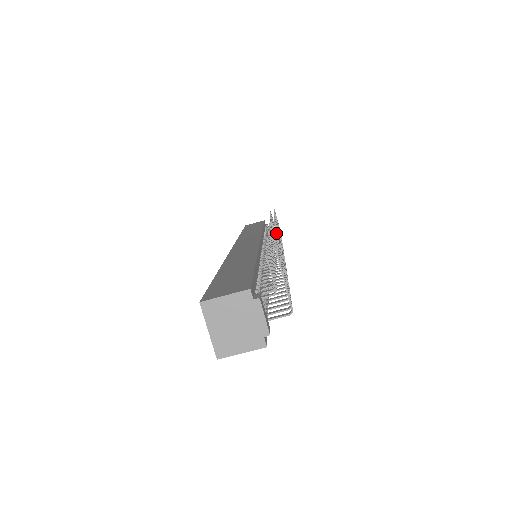
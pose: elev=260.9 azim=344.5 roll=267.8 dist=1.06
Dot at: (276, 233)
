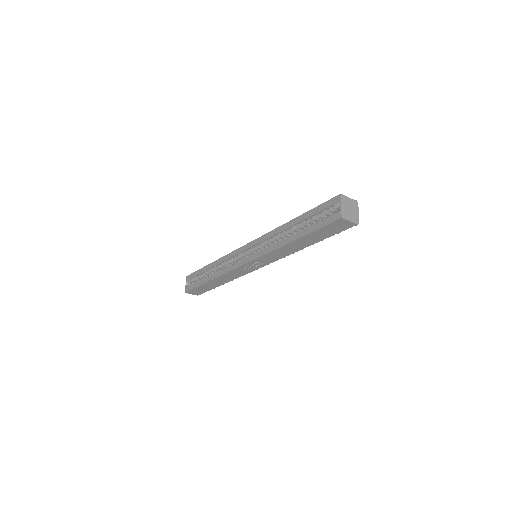
Dot at: occluded
